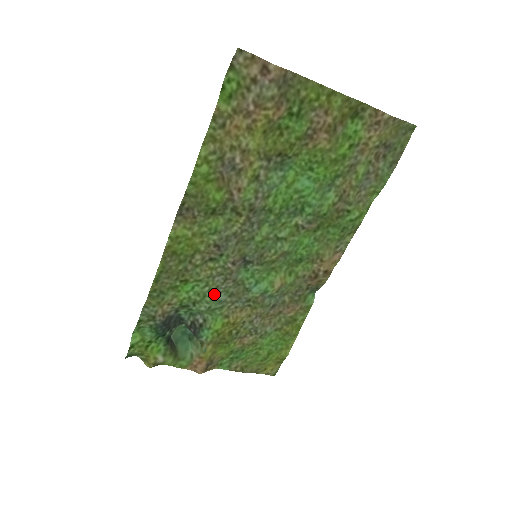
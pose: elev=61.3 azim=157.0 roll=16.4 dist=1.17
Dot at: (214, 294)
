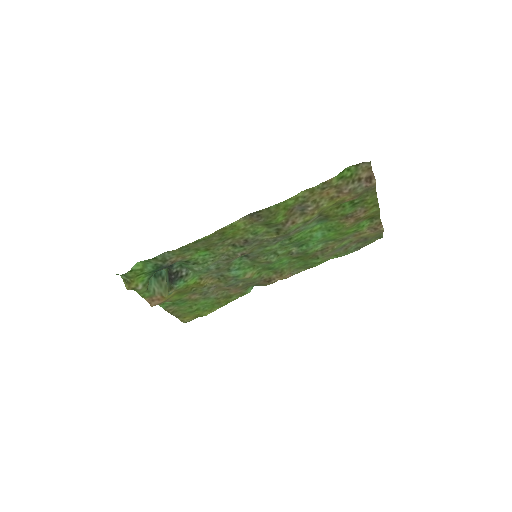
Dot at: (211, 264)
